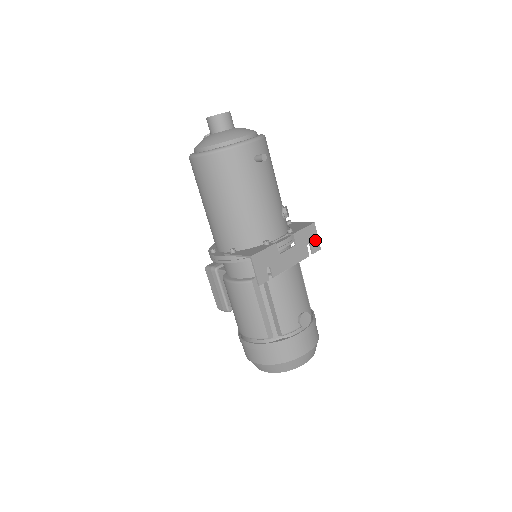
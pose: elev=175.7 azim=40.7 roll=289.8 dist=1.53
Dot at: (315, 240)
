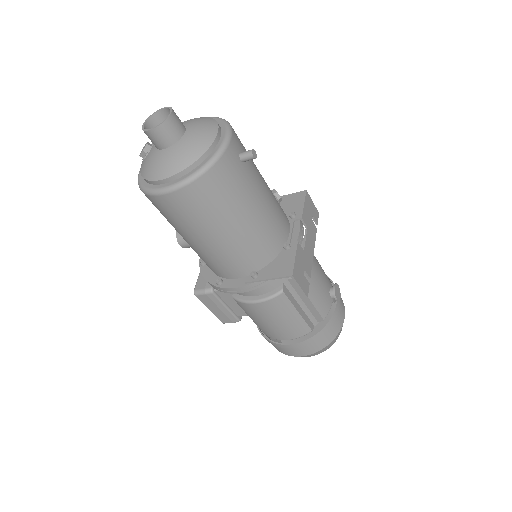
Dot at: (313, 208)
